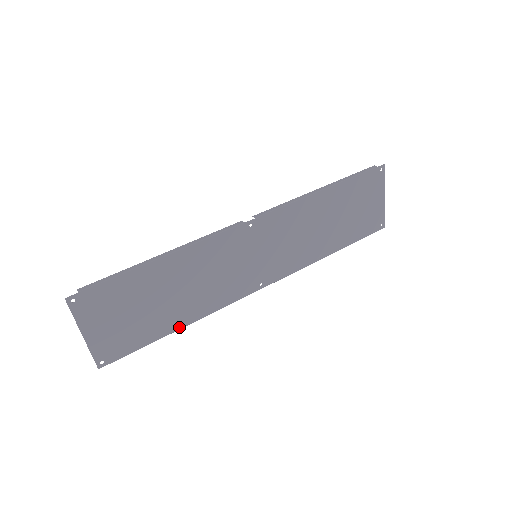
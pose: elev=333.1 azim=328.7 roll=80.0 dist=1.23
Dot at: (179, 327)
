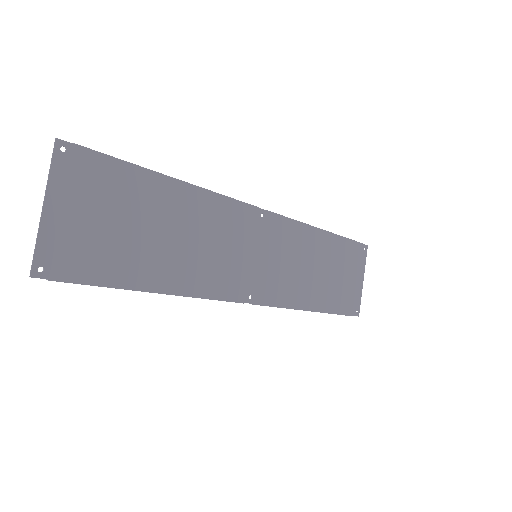
Dot at: (153, 288)
